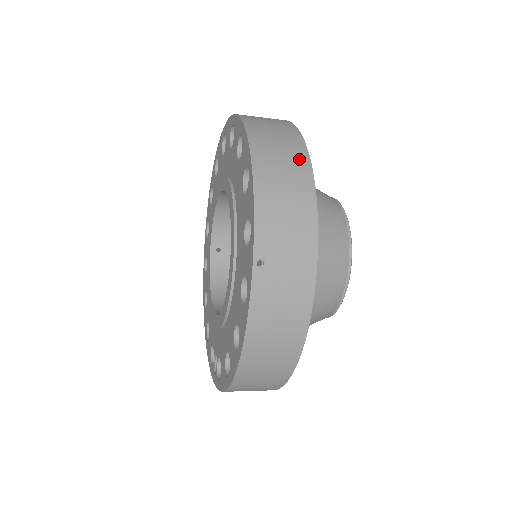
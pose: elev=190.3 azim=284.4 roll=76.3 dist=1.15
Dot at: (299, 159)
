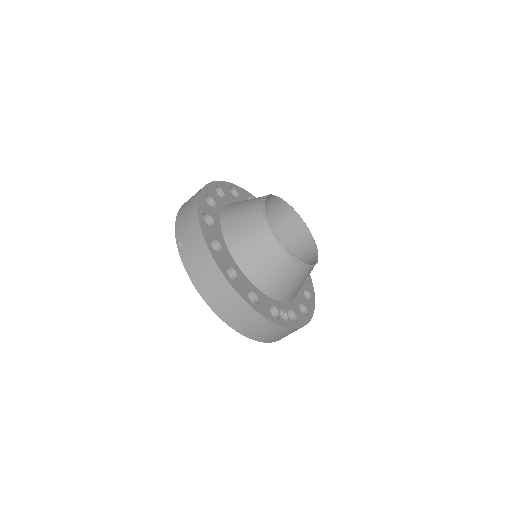
Dot at: occluded
